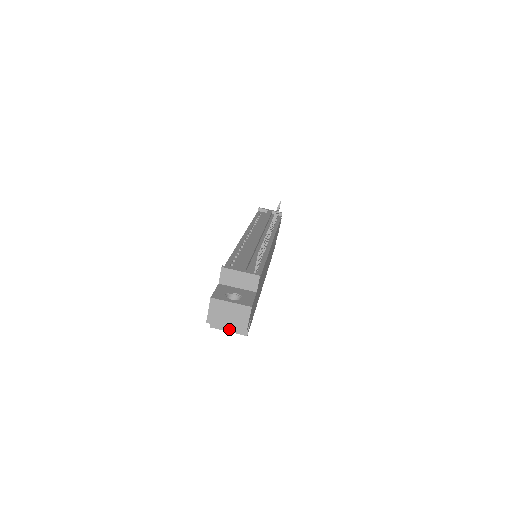
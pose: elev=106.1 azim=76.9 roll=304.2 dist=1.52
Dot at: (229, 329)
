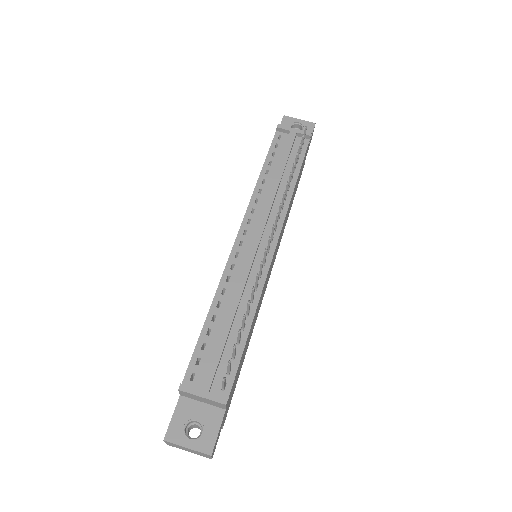
Dot at: occluded
